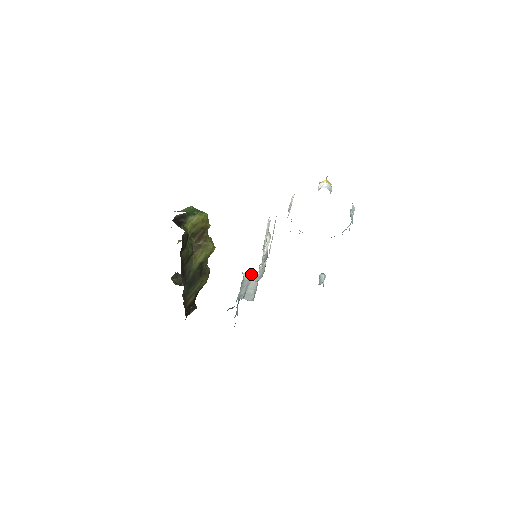
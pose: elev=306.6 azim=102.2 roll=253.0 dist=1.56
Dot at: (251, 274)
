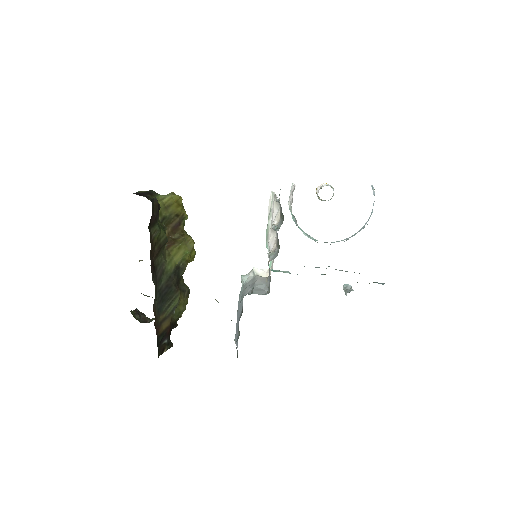
Dot at: (255, 272)
